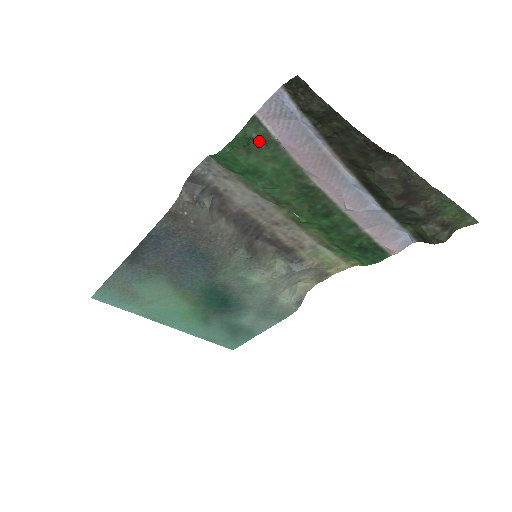
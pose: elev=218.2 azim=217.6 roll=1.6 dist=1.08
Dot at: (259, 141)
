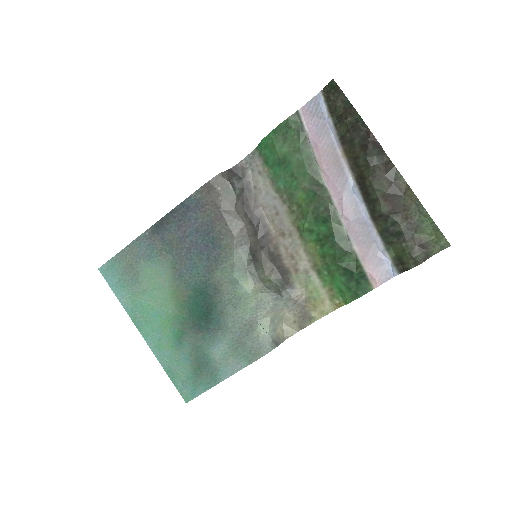
Dot at: (295, 131)
